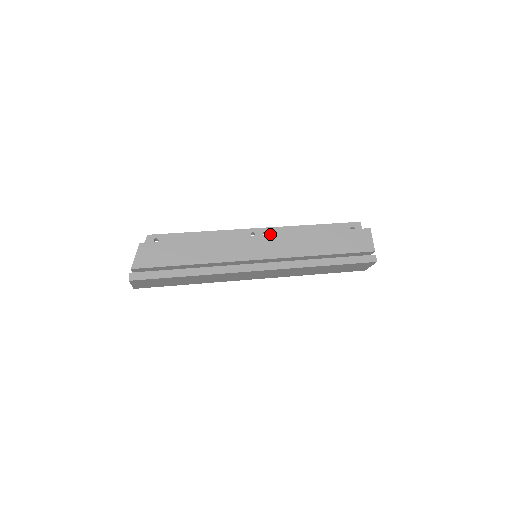
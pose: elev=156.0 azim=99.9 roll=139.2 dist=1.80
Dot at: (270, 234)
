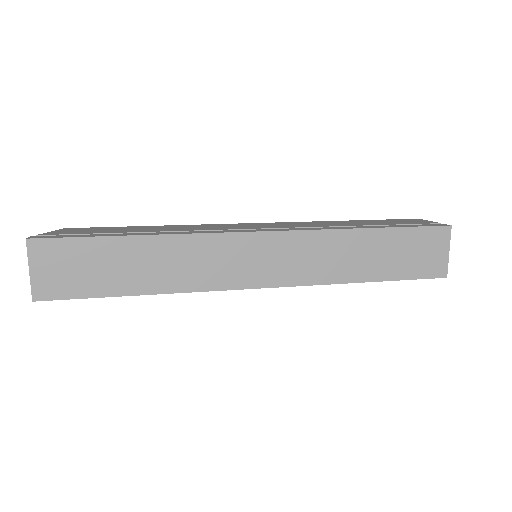
Dot at: occluded
